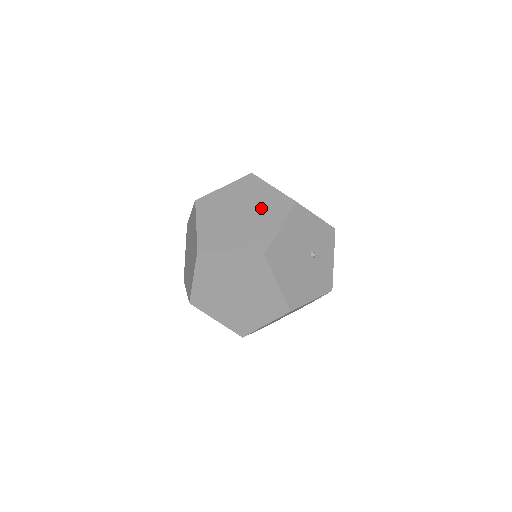
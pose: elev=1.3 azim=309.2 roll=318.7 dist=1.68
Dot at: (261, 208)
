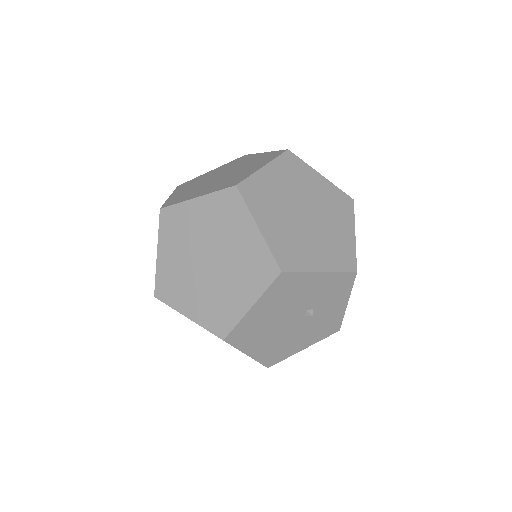
Dot at: (234, 262)
